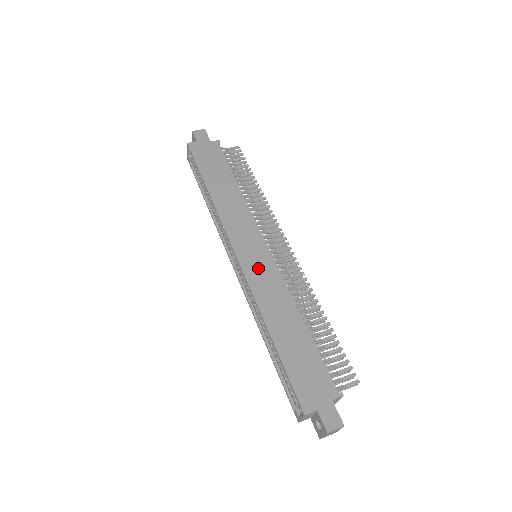
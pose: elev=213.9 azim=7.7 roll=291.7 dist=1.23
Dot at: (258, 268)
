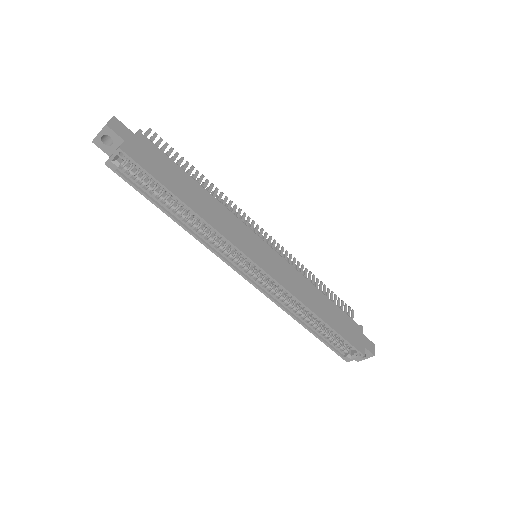
Dot at: (278, 269)
